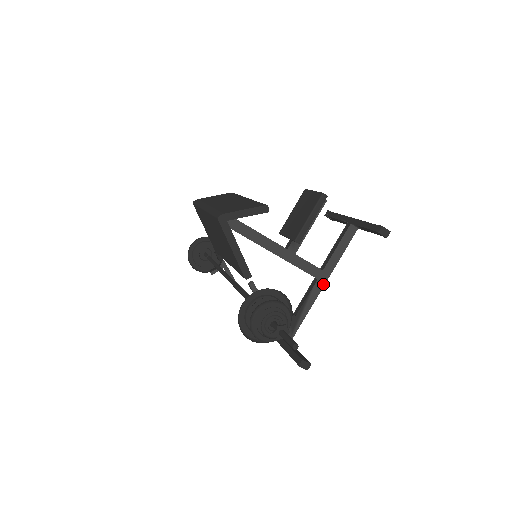
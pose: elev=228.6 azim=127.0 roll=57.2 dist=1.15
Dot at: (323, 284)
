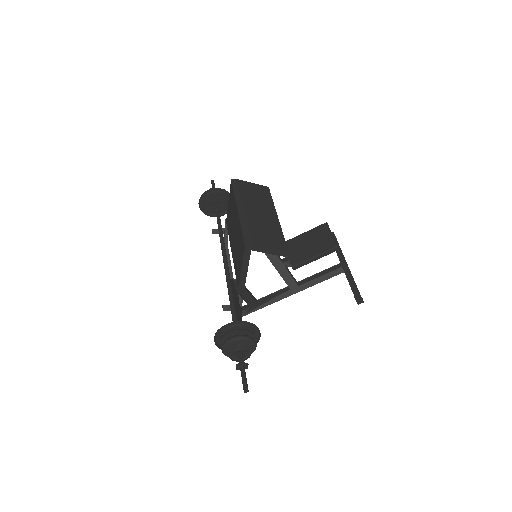
Dot at: (292, 294)
